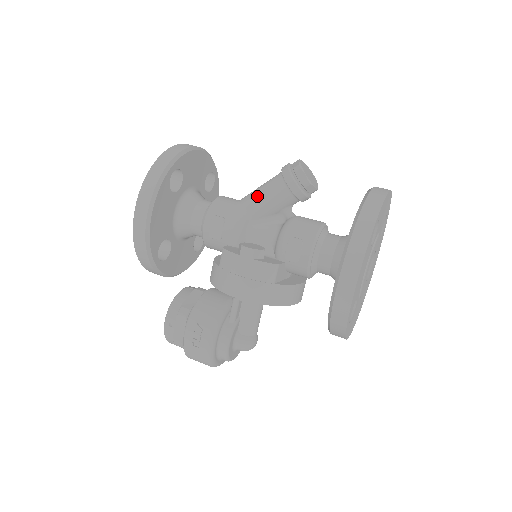
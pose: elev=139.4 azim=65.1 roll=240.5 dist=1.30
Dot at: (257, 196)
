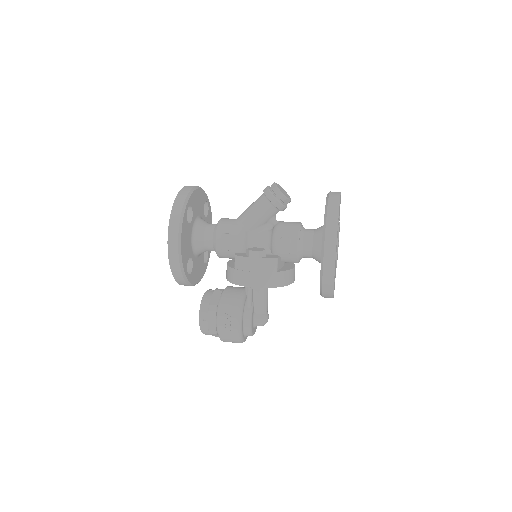
Dot at: (250, 214)
